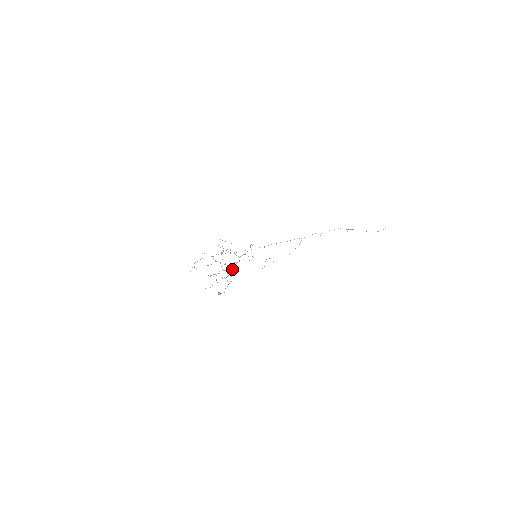
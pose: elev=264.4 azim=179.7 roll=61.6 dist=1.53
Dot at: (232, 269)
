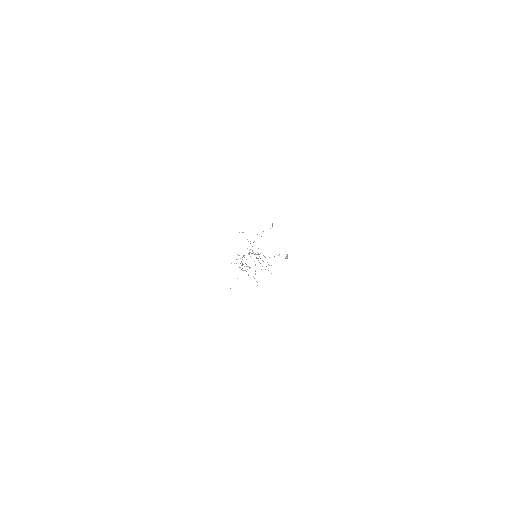
Dot at: (264, 256)
